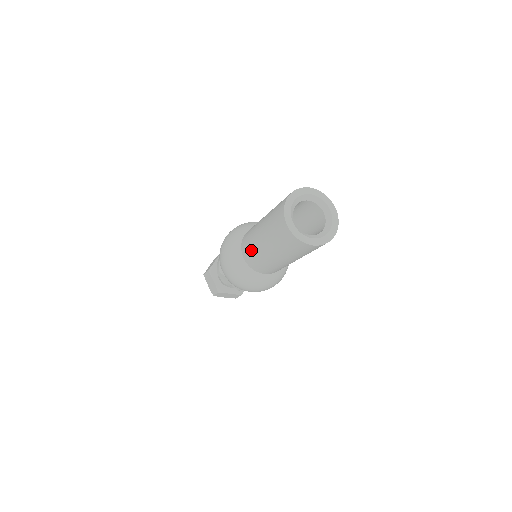
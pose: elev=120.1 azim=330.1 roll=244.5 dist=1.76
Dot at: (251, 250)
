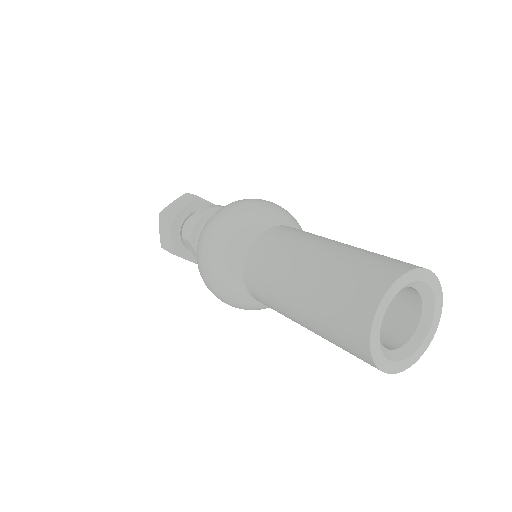
Dot at: (265, 280)
